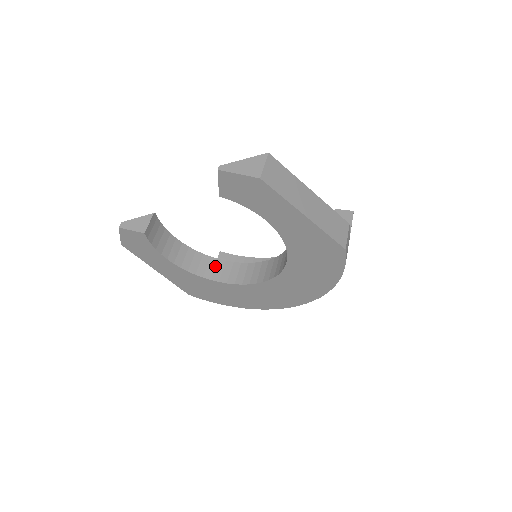
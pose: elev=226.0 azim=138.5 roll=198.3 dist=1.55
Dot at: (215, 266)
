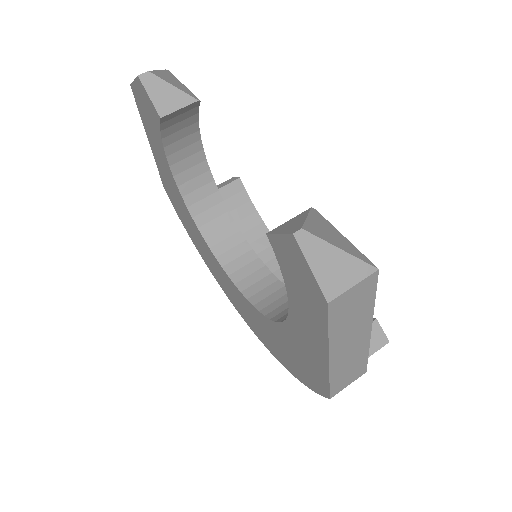
Dot at: (212, 206)
